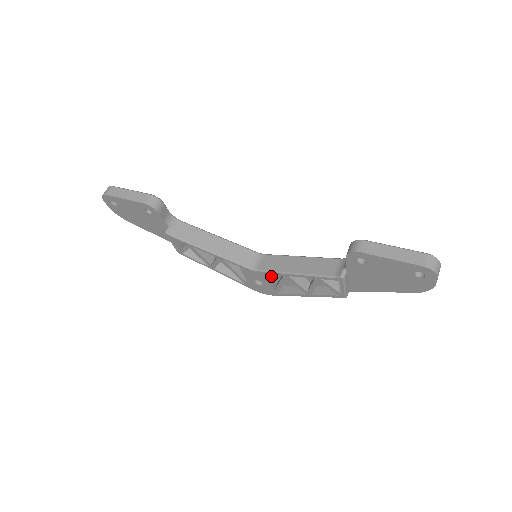
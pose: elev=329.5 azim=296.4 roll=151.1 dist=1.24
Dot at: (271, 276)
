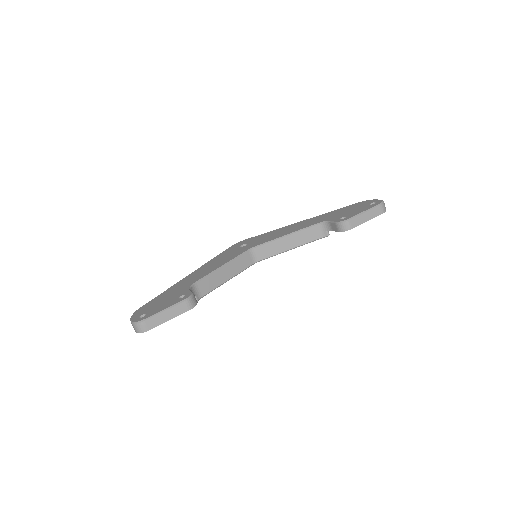
Dot at: occluded
